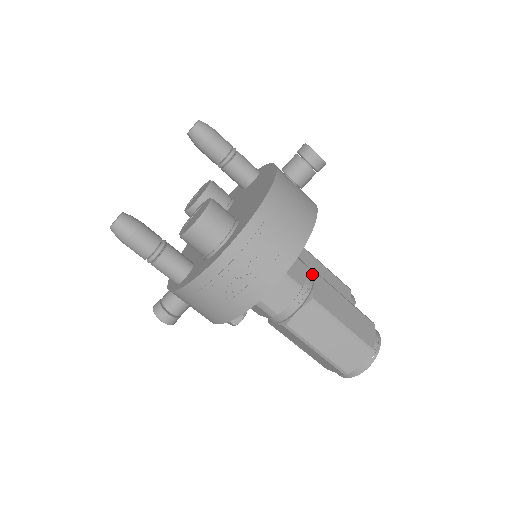
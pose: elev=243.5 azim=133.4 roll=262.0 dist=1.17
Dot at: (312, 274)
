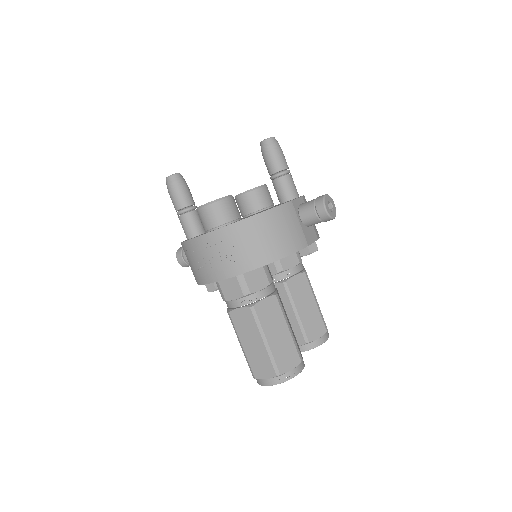
Dot at: (274, 292)
